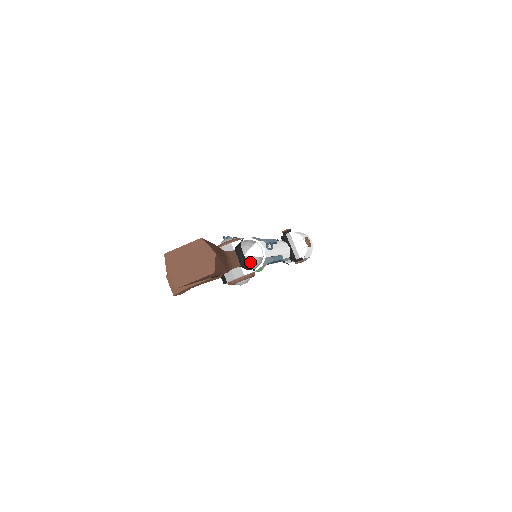
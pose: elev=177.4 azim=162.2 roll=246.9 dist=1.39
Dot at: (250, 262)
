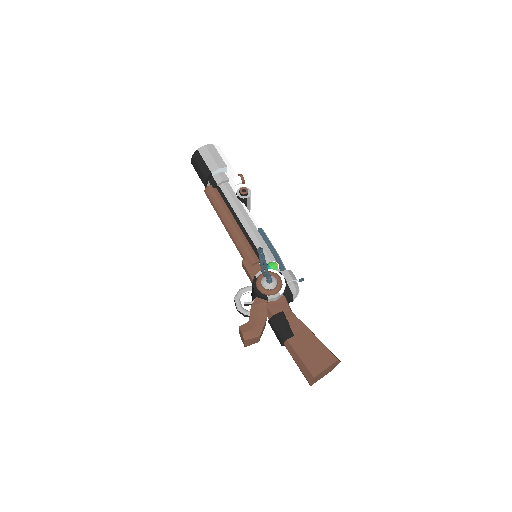
Dot at: occluded
